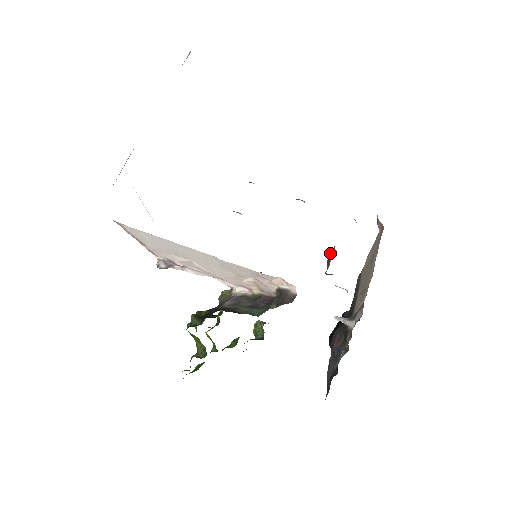
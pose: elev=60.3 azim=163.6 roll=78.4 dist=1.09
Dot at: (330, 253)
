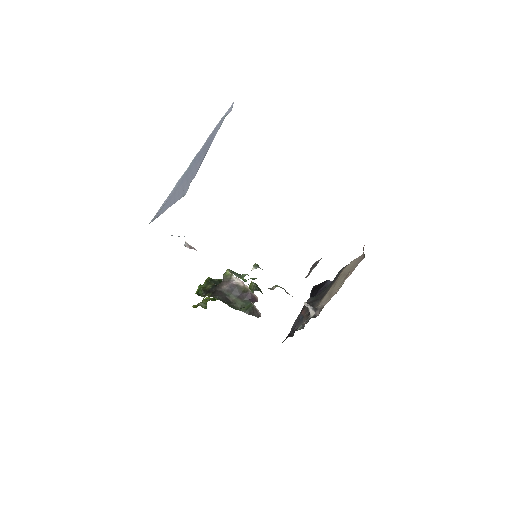
Dot at: (316, 261)
